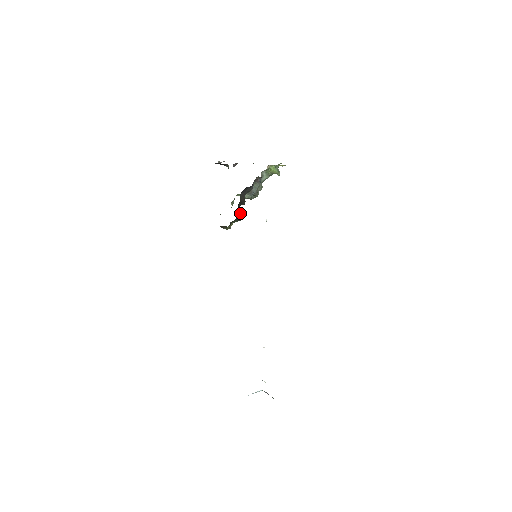
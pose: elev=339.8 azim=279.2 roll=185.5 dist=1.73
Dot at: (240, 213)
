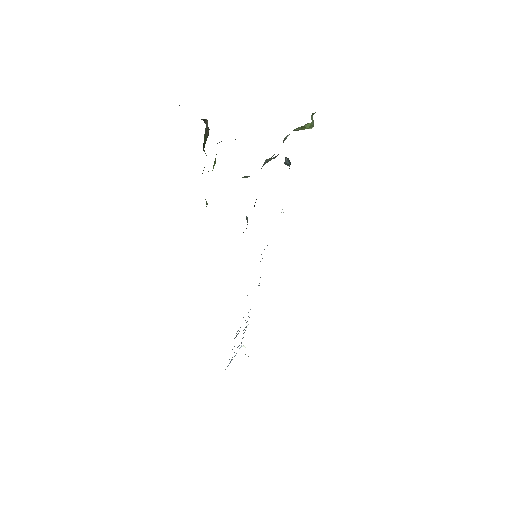
Dot at: occluded
